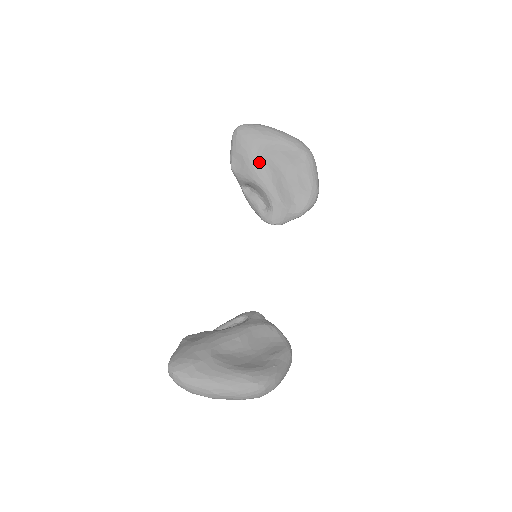
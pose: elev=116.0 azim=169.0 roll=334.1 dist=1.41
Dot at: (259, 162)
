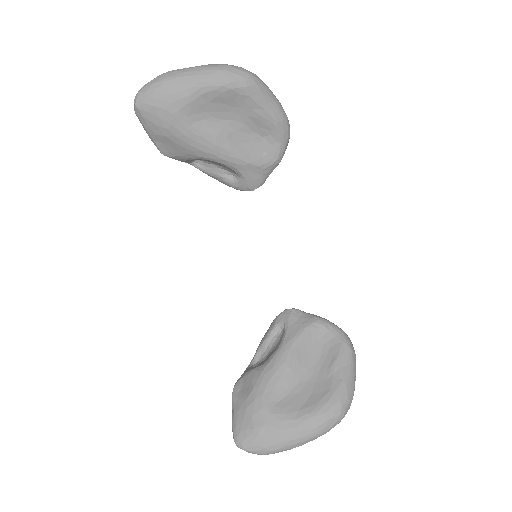
Dot at: (191, 133)
